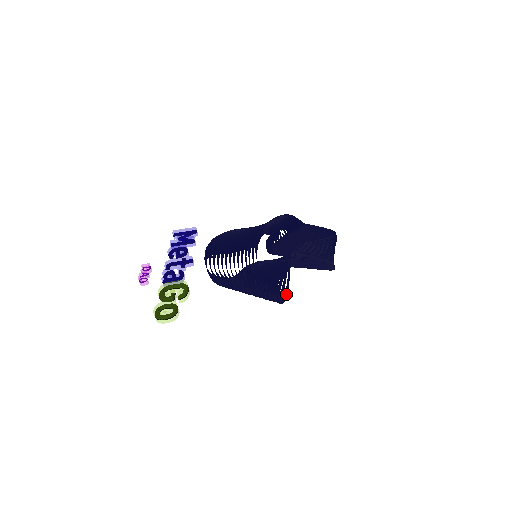
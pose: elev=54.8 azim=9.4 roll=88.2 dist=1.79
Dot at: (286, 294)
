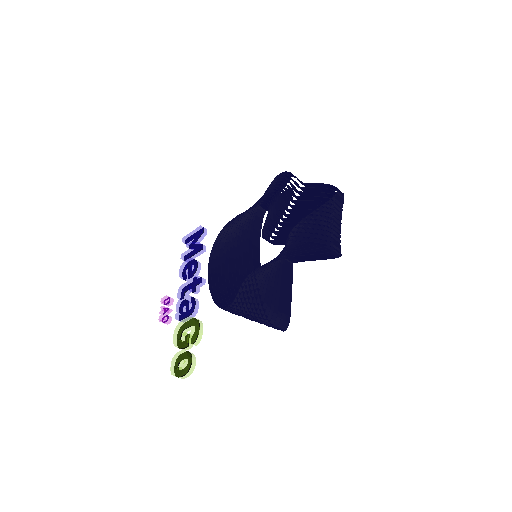
Dot at: (285, 317)
